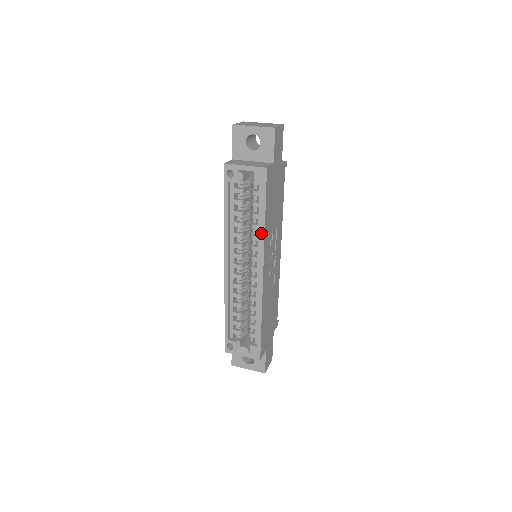
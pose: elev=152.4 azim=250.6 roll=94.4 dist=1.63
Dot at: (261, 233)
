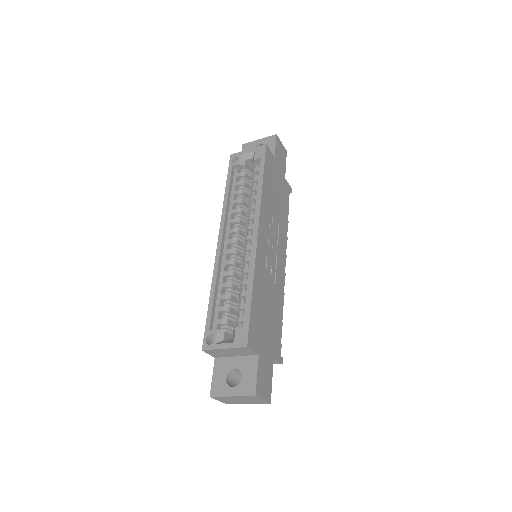
Dot at: (258, 195)
